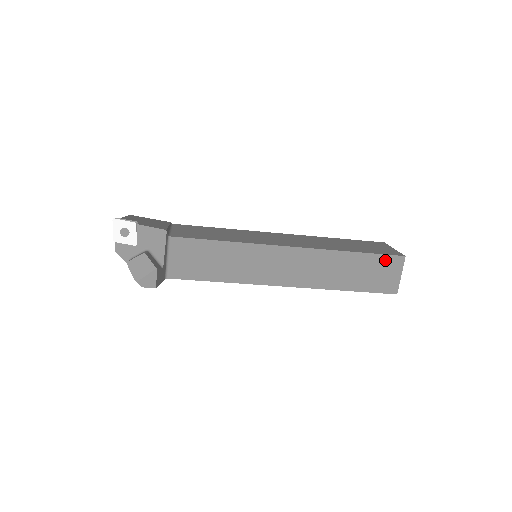
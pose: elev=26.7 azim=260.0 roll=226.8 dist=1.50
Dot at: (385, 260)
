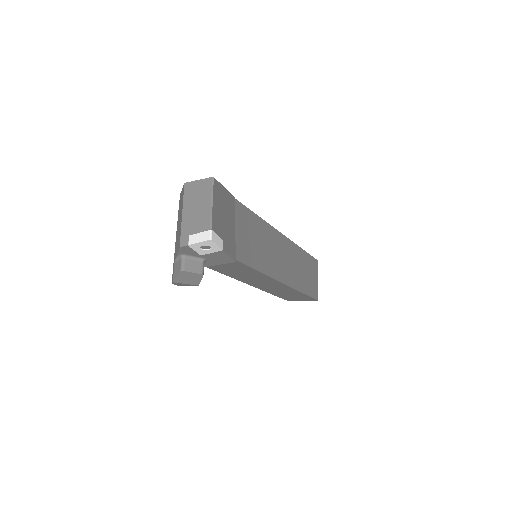
Dot at: (308, 298)
